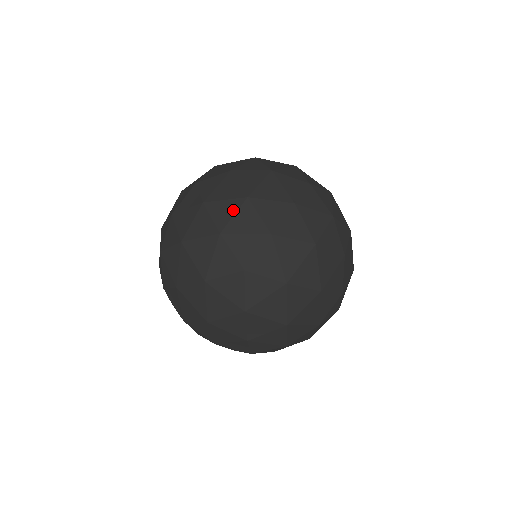
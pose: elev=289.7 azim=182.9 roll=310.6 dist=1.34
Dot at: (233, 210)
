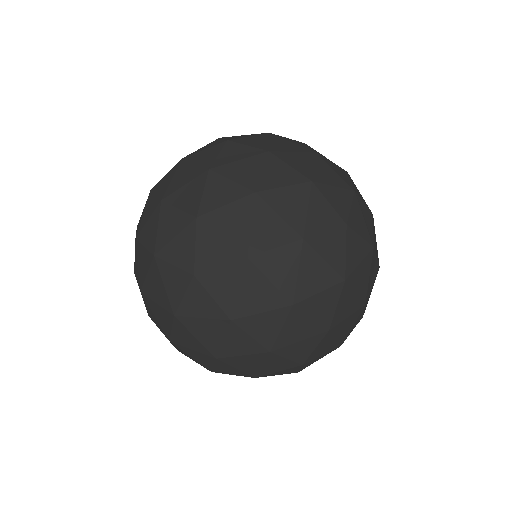
Dot at: (155, 224)
